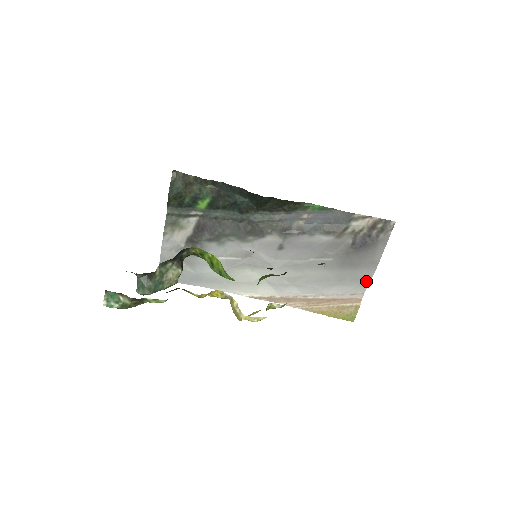
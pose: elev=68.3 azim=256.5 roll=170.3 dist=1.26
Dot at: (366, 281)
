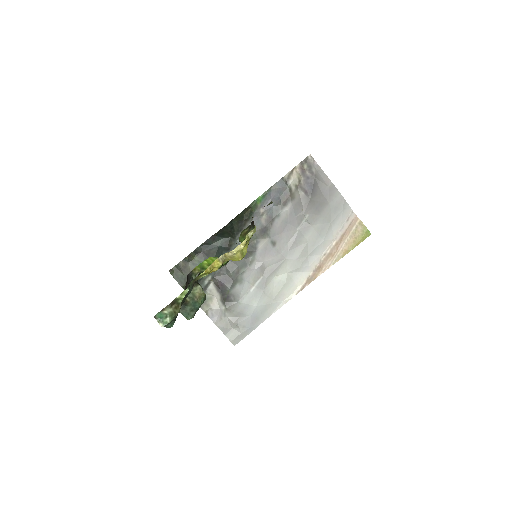
Dot at: (343, 203)
